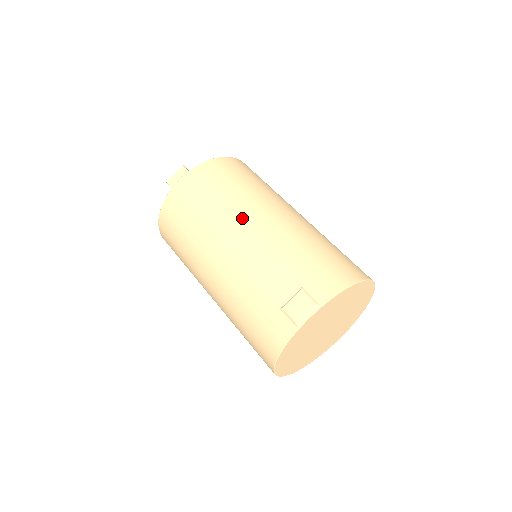
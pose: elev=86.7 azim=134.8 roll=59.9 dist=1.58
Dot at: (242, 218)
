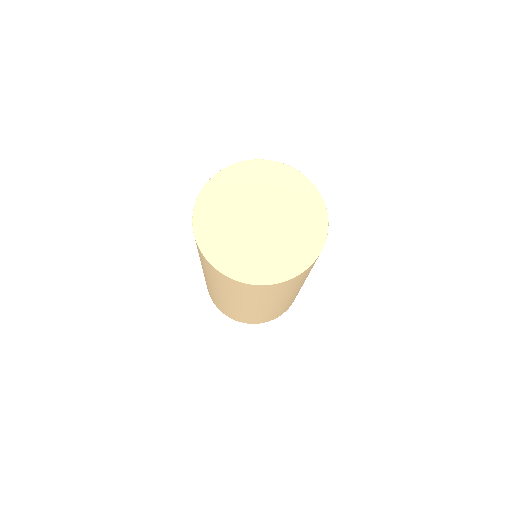
Dot at: occluded
